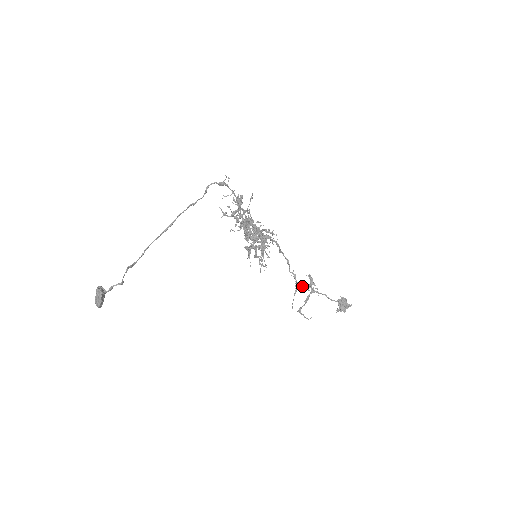
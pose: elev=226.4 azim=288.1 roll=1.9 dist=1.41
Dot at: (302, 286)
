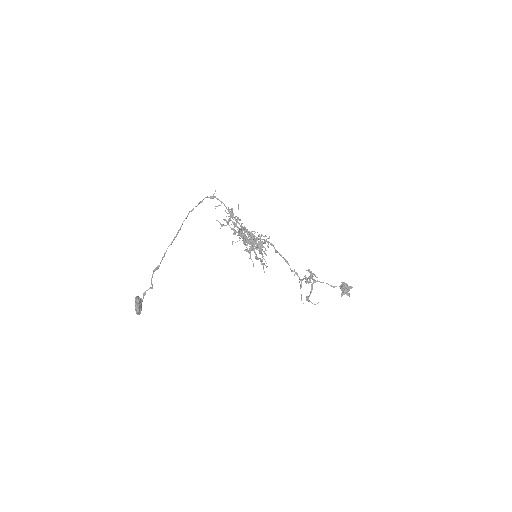
Dot at: occluded
